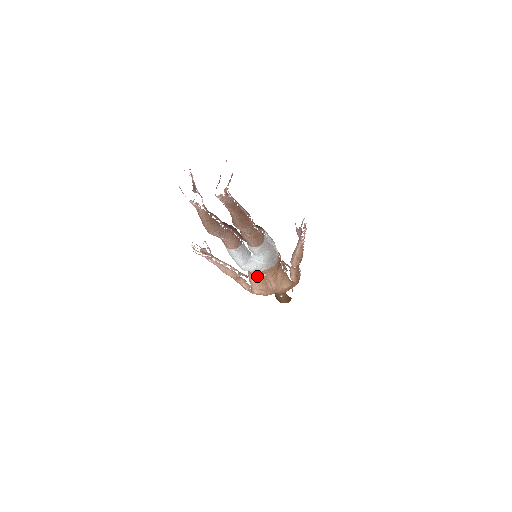
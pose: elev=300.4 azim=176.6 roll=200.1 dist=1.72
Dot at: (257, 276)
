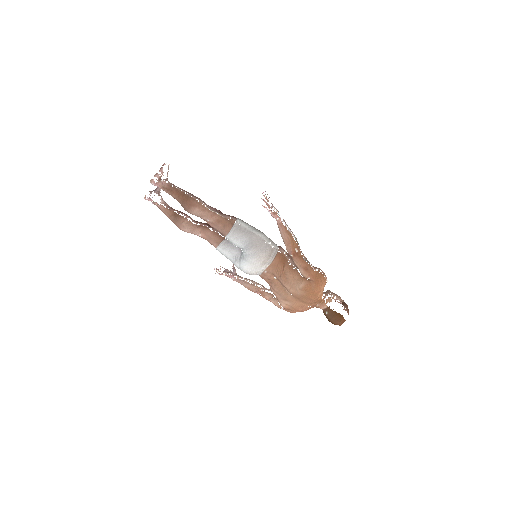
Dot at: (270, 282)
